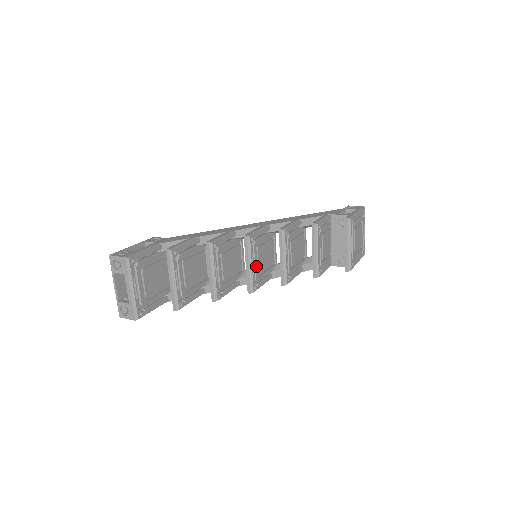
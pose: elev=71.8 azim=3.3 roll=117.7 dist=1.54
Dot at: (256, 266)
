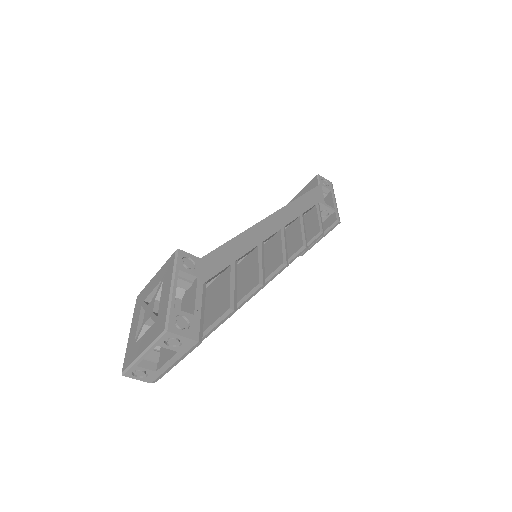
Dot at: occluded
